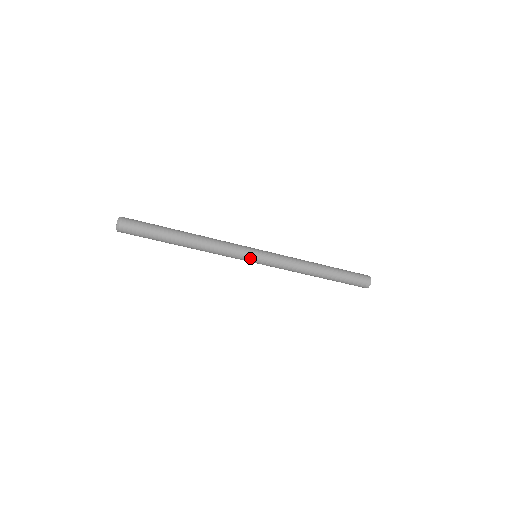
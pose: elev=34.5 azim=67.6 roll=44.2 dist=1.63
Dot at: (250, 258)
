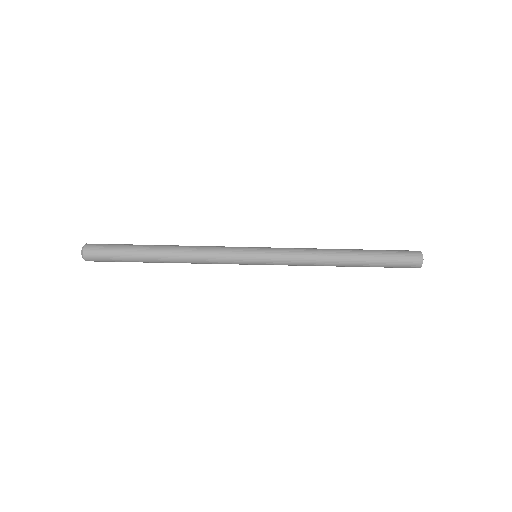
Dot at: (247, 255)
